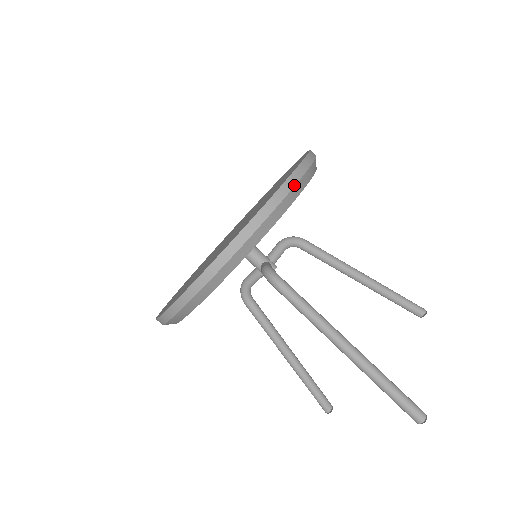
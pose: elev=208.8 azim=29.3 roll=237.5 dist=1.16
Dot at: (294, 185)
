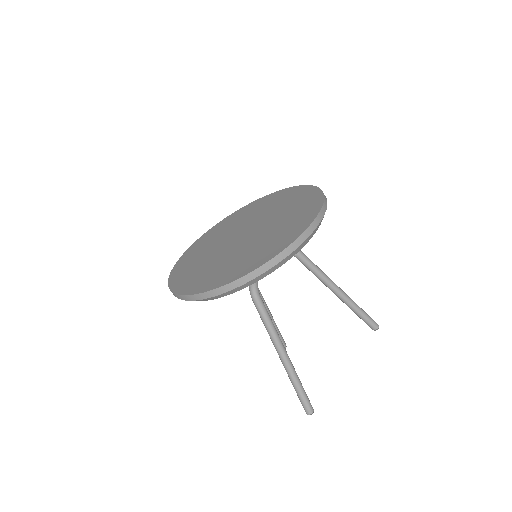
Dot at: (274, 265)
